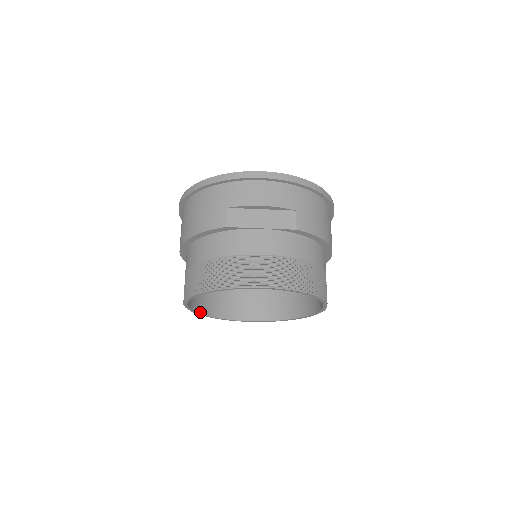
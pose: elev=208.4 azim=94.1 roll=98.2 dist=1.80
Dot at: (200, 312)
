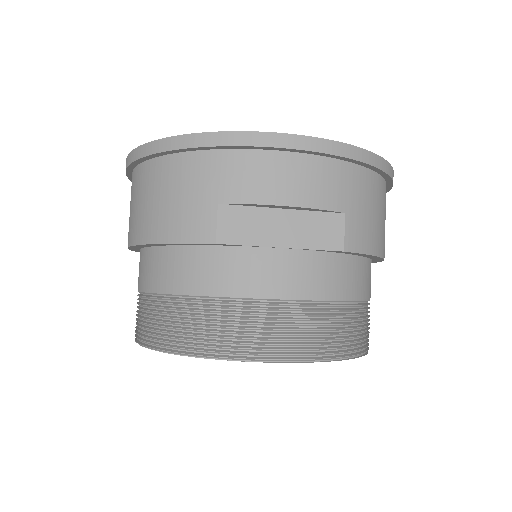
Dot at: occluded
